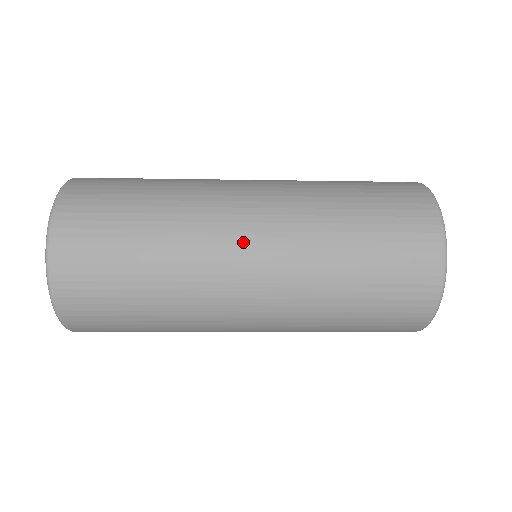
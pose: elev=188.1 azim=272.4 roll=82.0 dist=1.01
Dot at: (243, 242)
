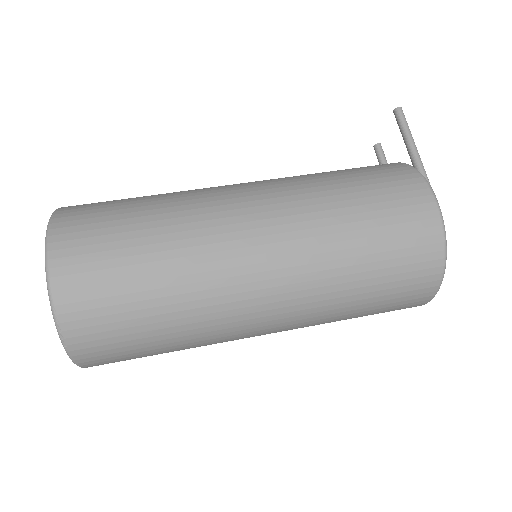
Dot at: (258, 332)
